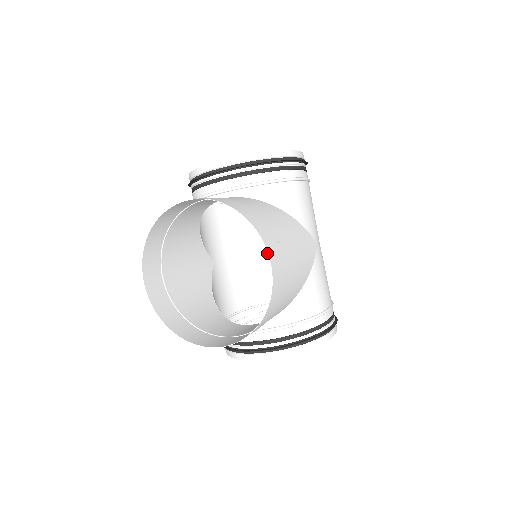
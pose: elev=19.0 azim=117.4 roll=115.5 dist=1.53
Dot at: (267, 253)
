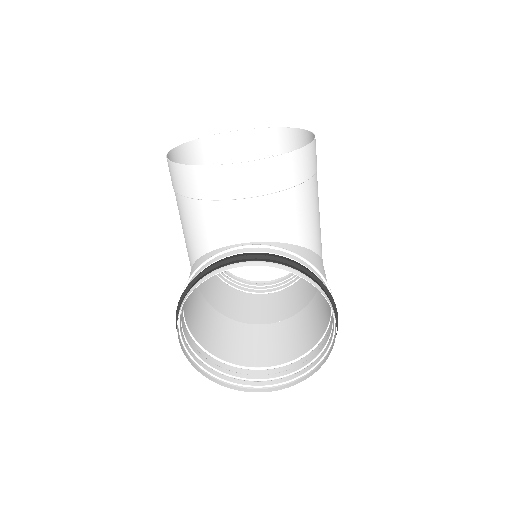
Dot at: (244, 326)
